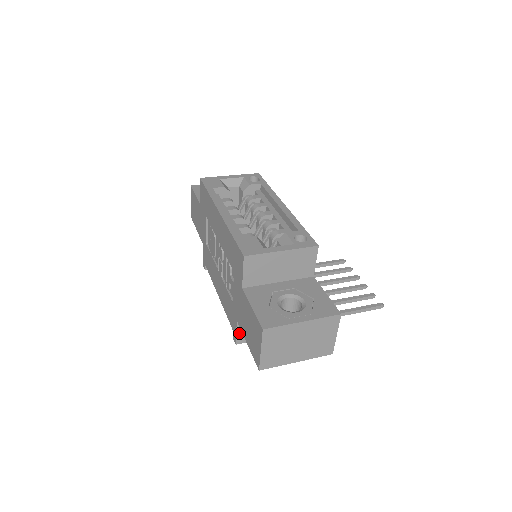
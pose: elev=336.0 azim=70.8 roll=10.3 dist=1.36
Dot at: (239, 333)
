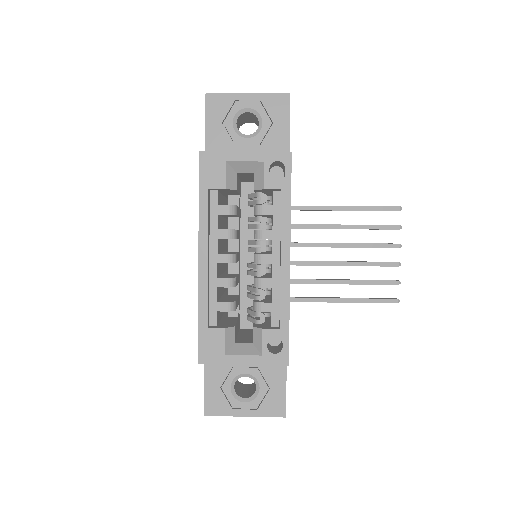
Dot at: occluded
